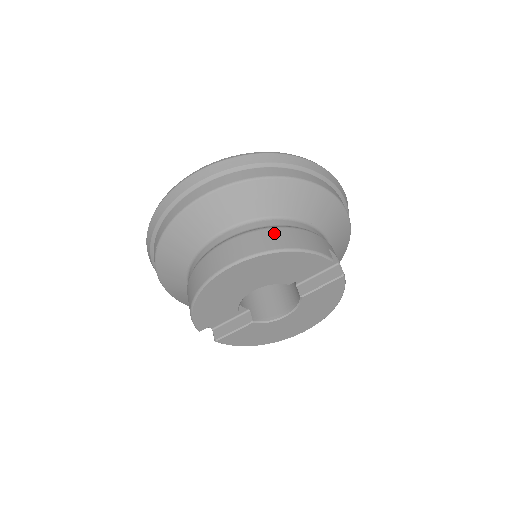
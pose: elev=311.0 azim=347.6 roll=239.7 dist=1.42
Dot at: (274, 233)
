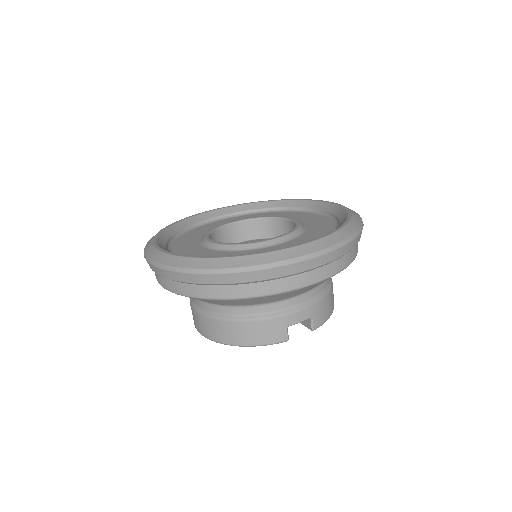
Dot at: (225, 327)
